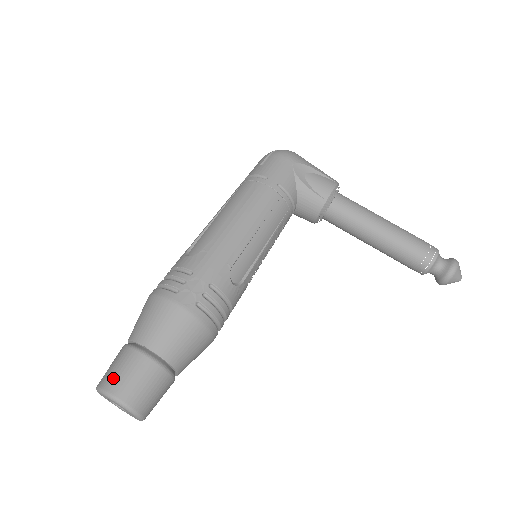
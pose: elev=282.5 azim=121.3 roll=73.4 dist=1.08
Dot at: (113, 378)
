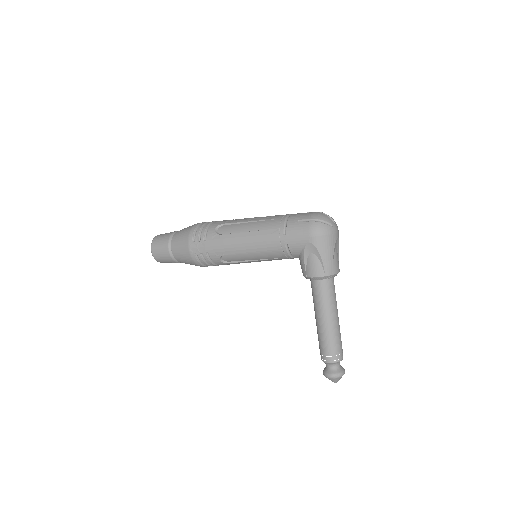
Dot at: (156, 243)
